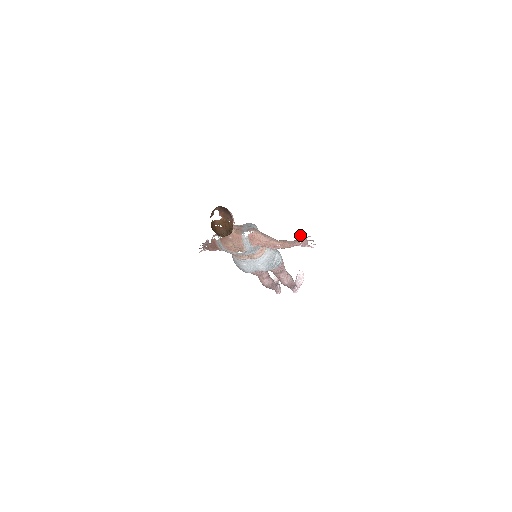
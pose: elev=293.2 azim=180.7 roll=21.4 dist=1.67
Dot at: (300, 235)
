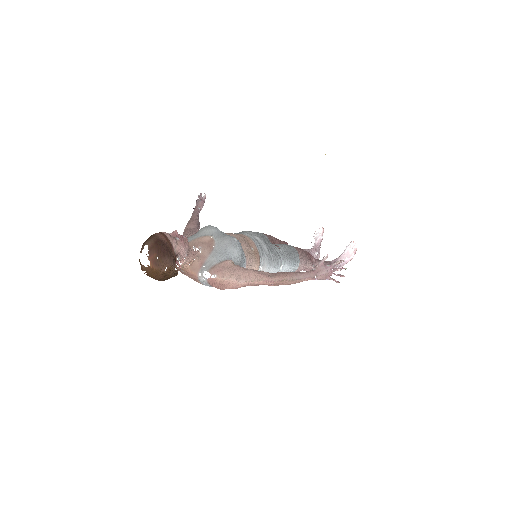
Dot at: (322, 259)
